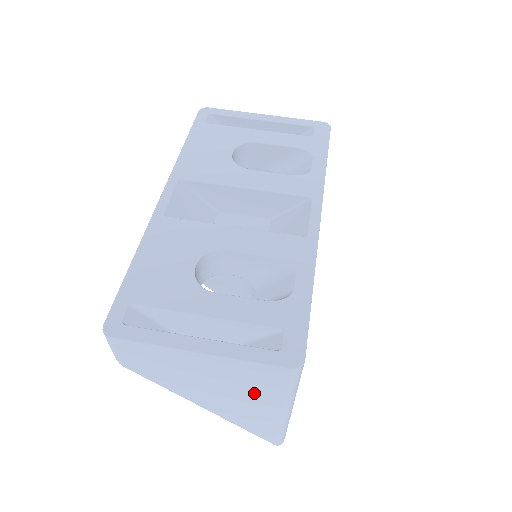
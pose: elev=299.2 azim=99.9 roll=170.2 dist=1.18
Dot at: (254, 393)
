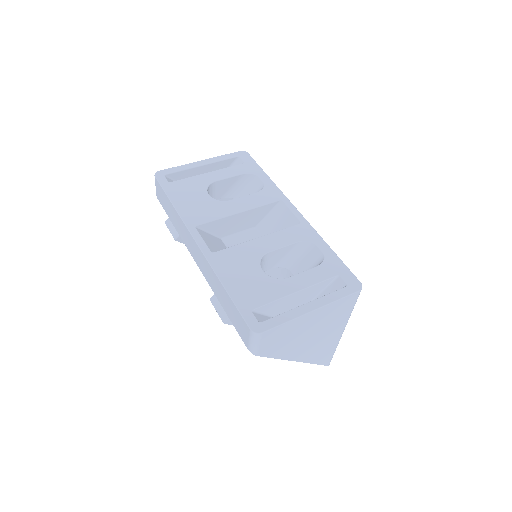
Dot at: (333, 324)
